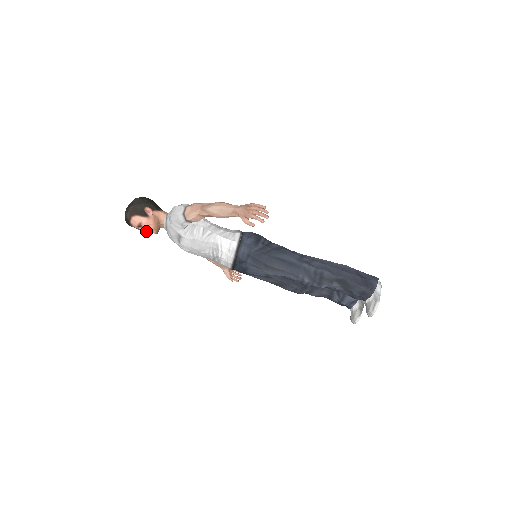
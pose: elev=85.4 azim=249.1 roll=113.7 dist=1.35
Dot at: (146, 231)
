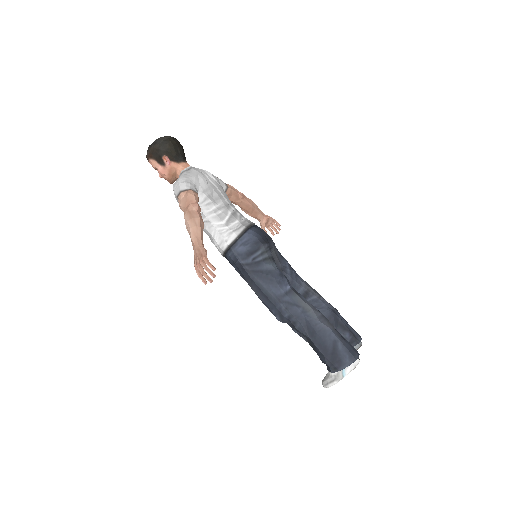
Dot at: (162, 177)
